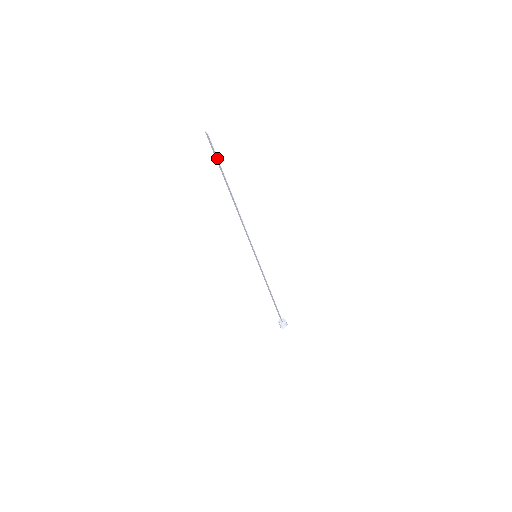
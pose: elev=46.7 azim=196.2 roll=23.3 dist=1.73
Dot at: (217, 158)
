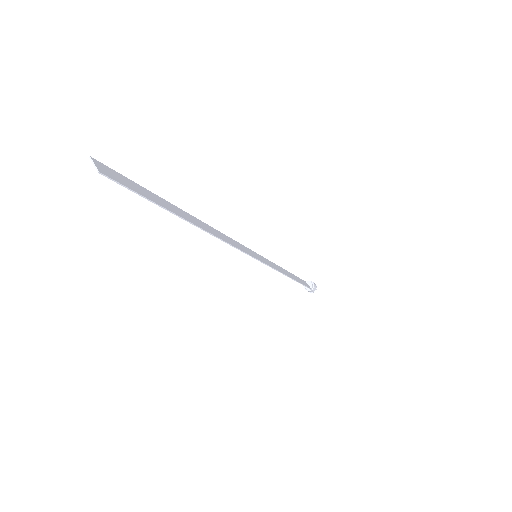
Dot at: occluded
